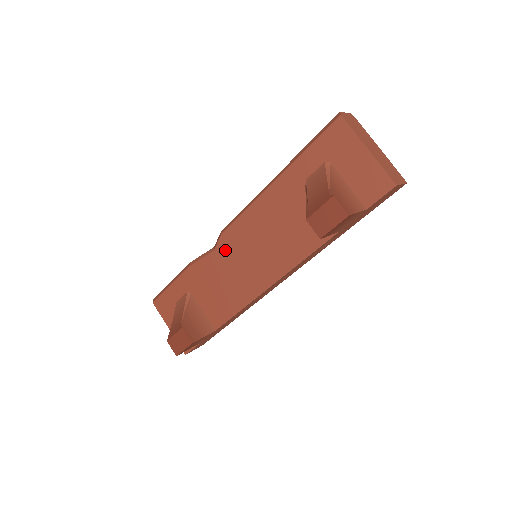
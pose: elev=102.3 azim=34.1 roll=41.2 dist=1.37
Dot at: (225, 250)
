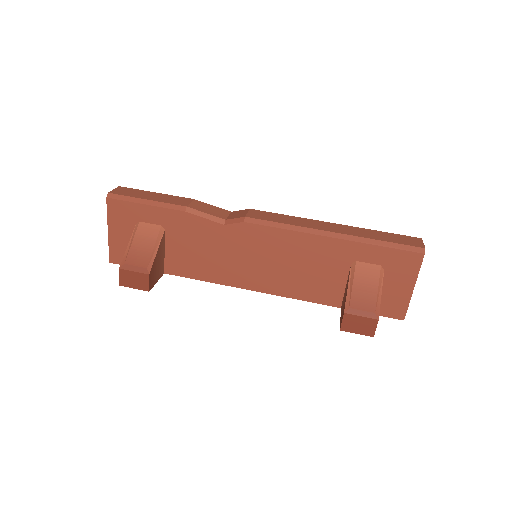
Dot at: (236, 235)
